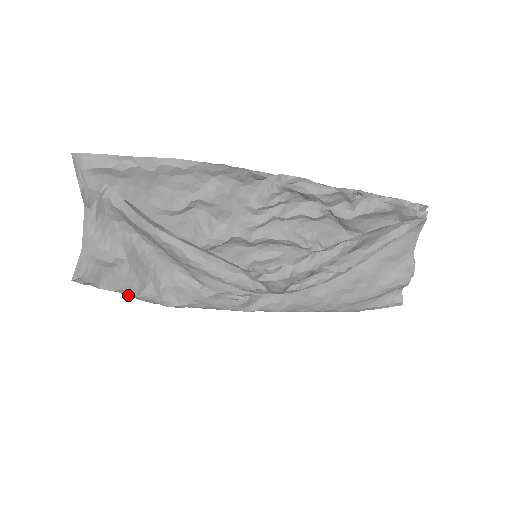
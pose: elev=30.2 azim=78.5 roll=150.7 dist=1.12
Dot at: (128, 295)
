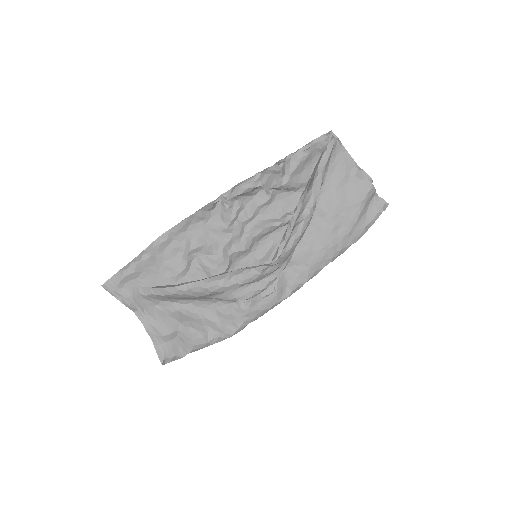
Dot at: (202, 347)
